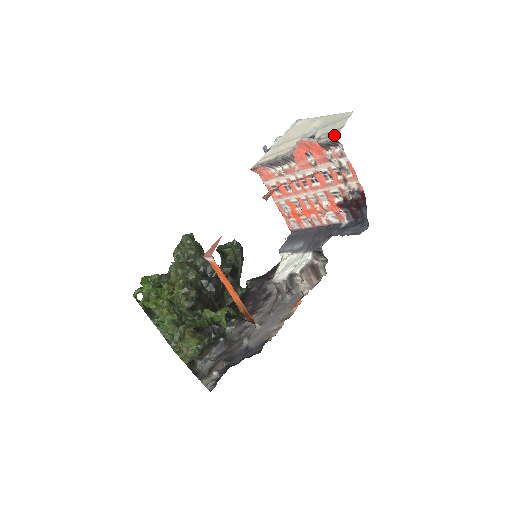
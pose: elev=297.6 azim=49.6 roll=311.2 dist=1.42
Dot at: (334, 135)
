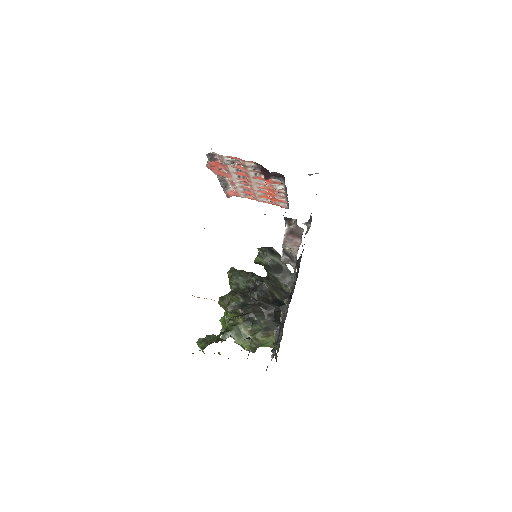
Dot at: occluded
